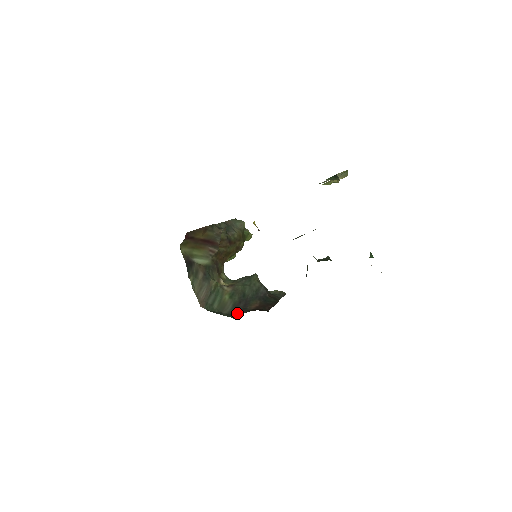
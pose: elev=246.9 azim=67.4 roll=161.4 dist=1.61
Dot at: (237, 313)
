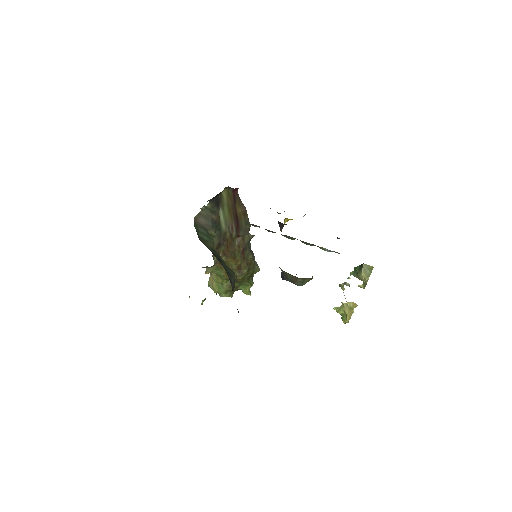
Dot at: occluded
